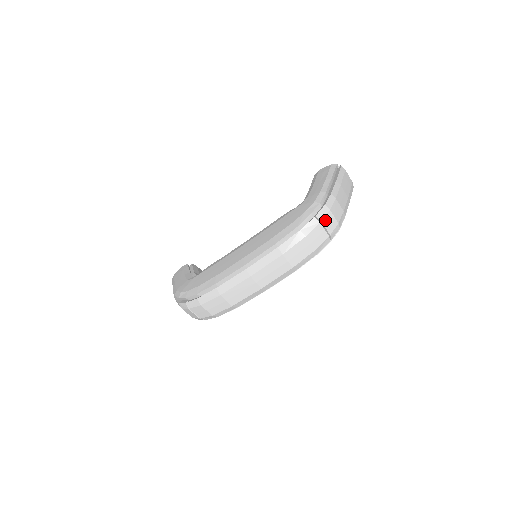
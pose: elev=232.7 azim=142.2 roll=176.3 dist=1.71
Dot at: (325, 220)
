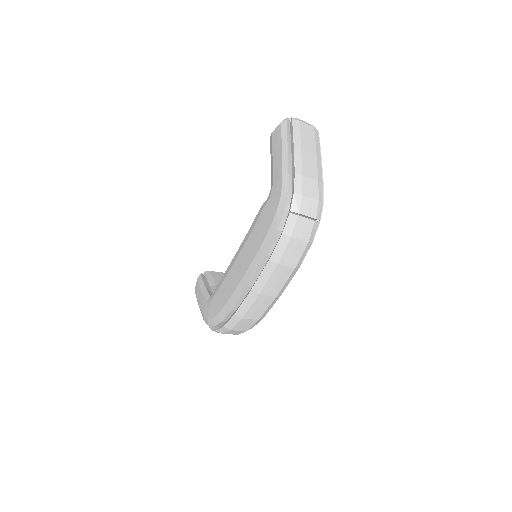
Dot at: (302, 209)
